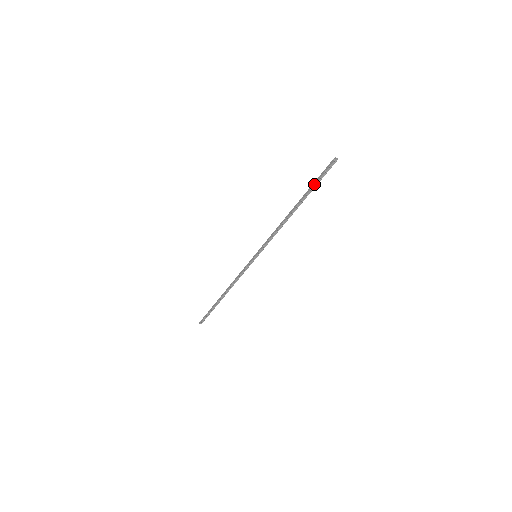
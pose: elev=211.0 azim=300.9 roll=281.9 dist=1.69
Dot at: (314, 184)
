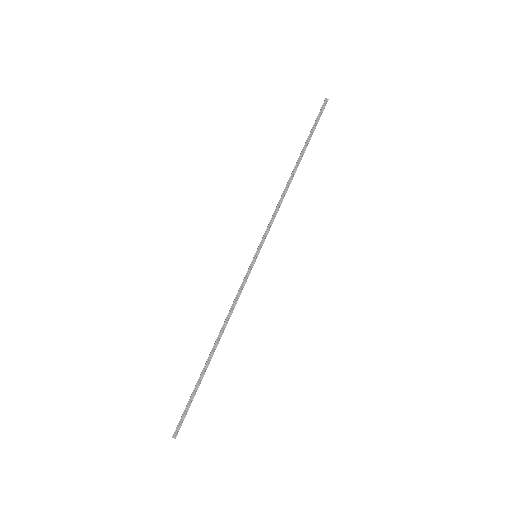
Dot at: (310, 131)
